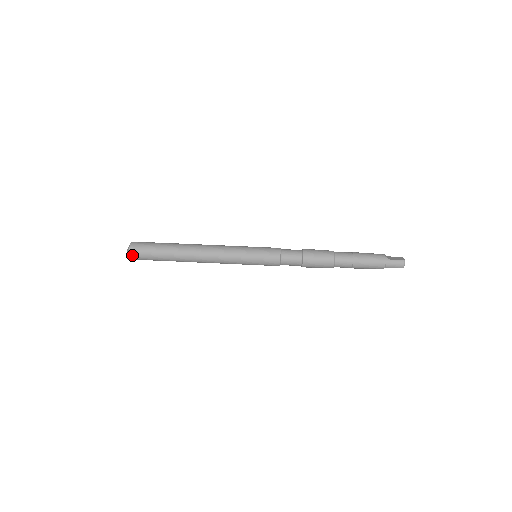
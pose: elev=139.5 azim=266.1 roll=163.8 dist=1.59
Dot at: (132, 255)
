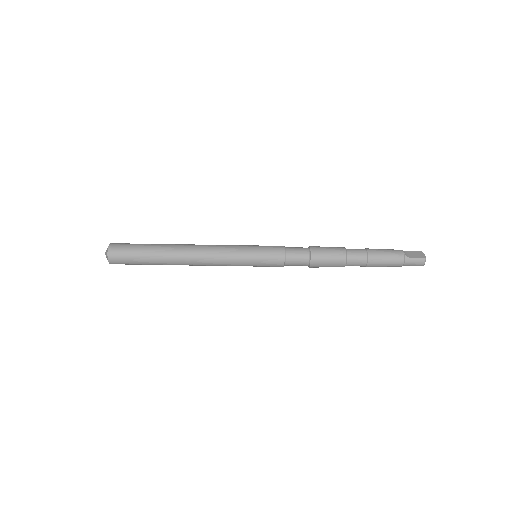
Dot at: (112, 261)
